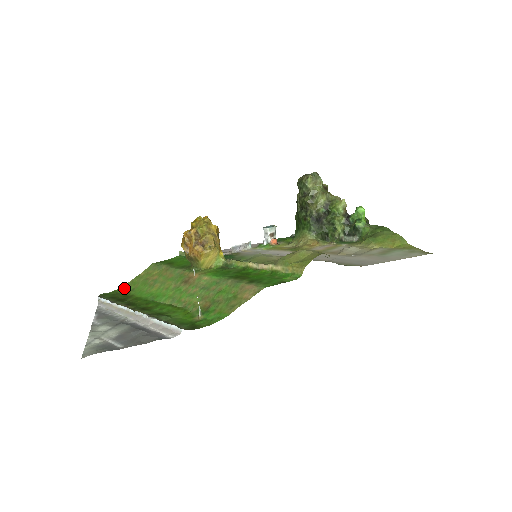
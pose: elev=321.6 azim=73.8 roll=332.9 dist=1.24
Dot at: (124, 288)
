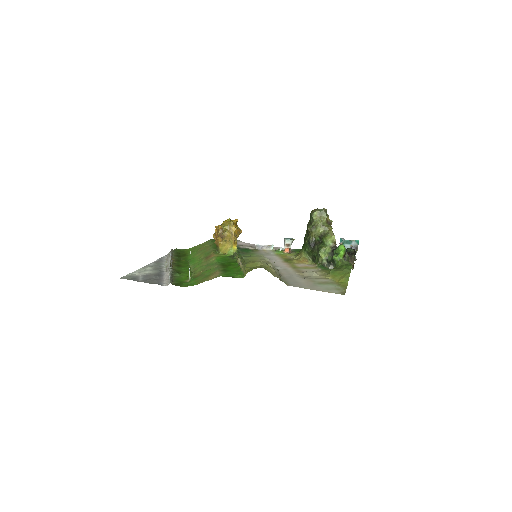
Dot at: (189, 249)
